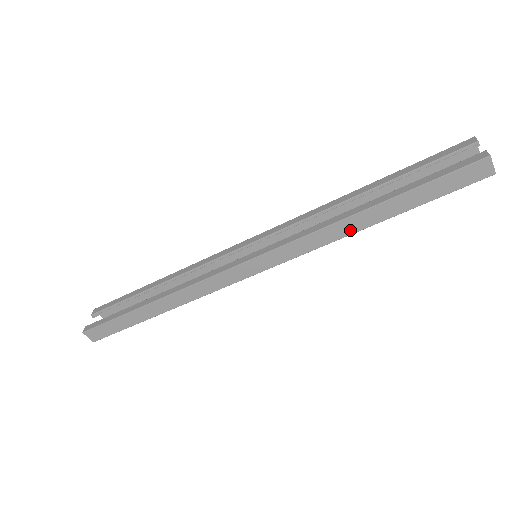
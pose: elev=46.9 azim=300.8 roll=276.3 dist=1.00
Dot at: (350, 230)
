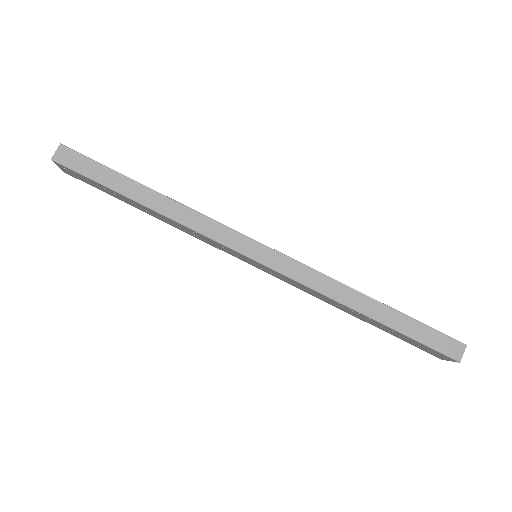
Dot at: (346, 300)
